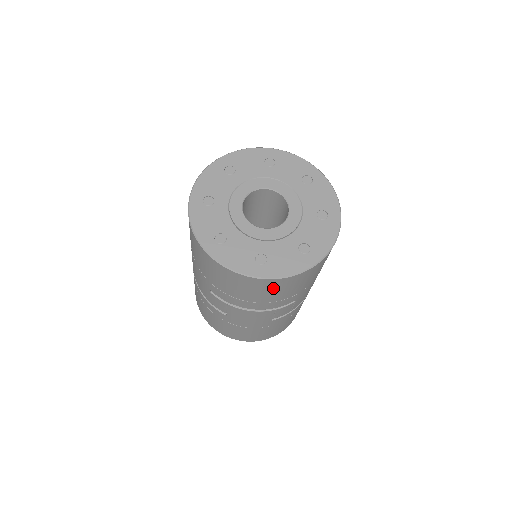
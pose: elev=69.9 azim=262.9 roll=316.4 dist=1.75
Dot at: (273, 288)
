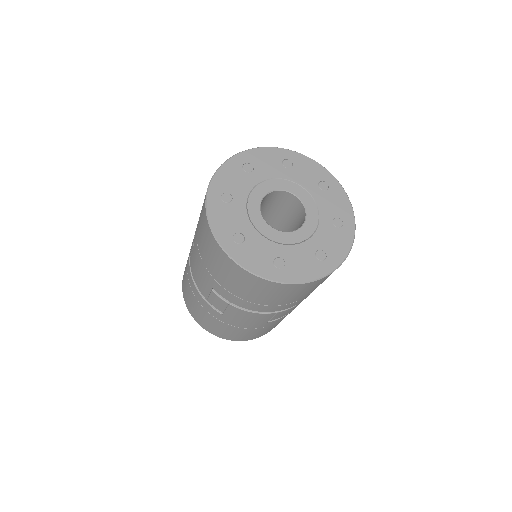
Dot at: (286, 292)
